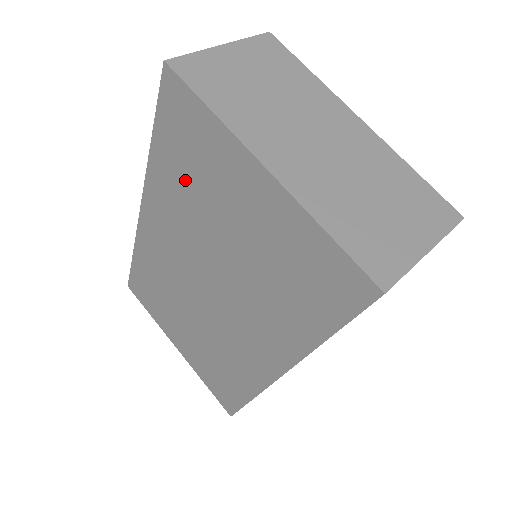
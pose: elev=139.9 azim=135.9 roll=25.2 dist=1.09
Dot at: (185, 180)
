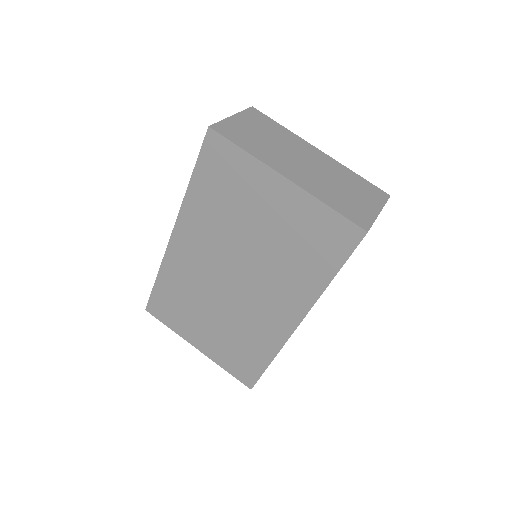
Dot at: (219, 201)
